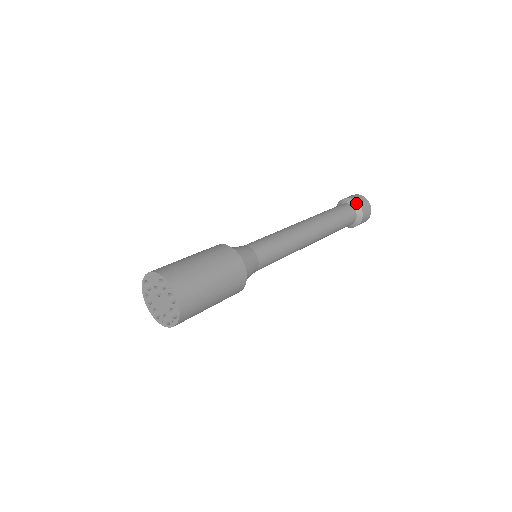
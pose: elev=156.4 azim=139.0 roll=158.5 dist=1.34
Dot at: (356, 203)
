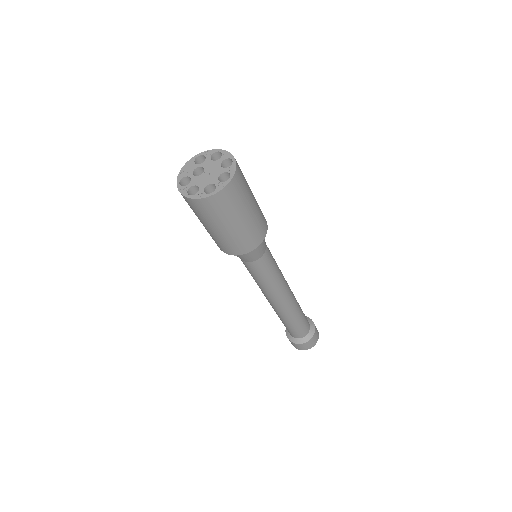
Dot at: occluded
